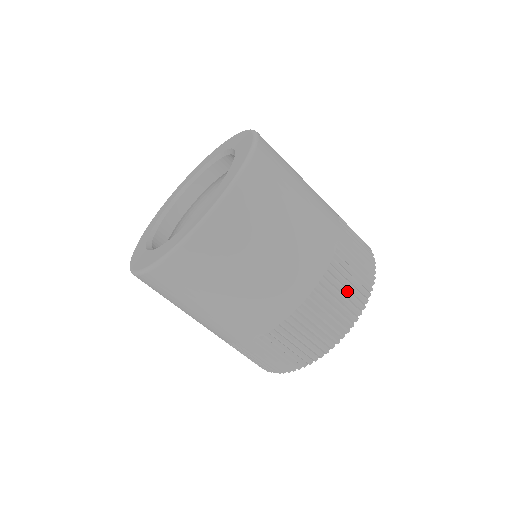
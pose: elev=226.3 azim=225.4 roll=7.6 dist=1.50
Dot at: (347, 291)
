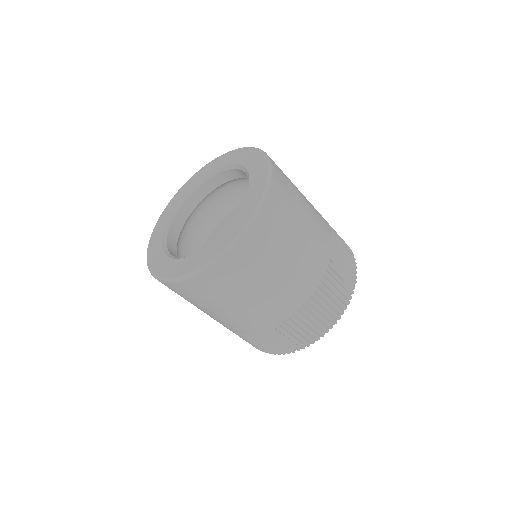
Dot at: (345, 270)
